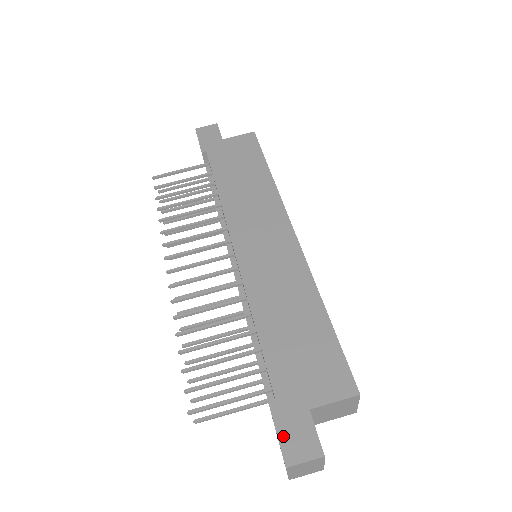
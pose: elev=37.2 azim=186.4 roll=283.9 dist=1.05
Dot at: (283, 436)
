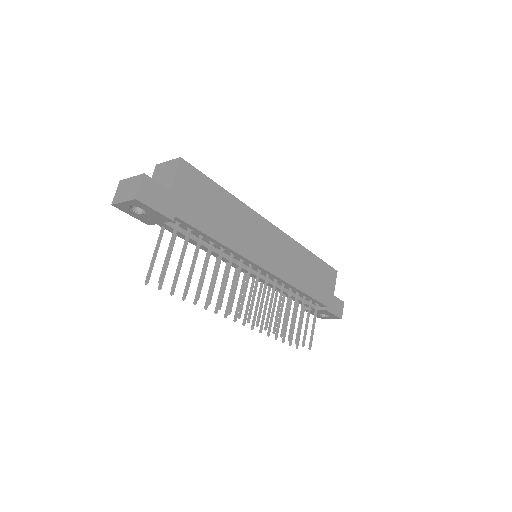
Dot at: (336, 313)
